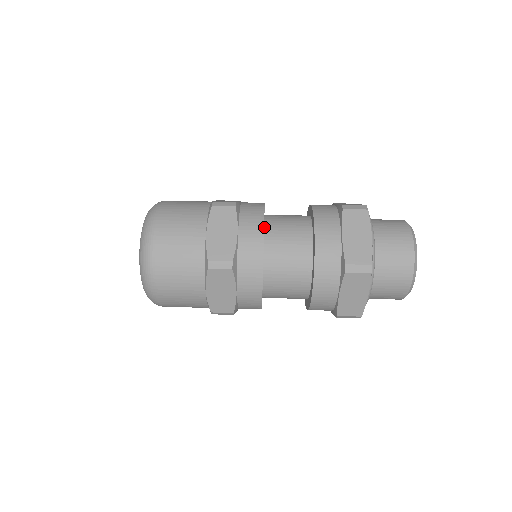
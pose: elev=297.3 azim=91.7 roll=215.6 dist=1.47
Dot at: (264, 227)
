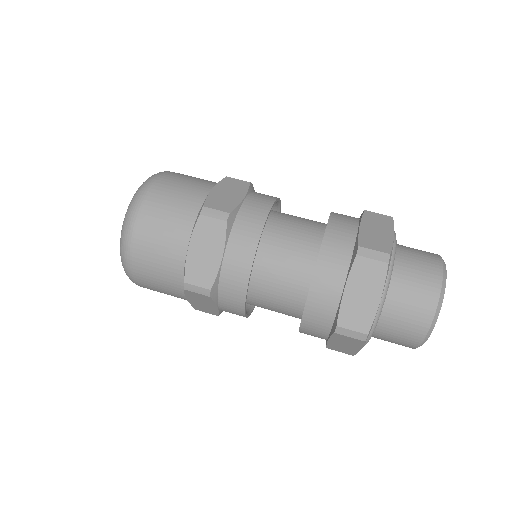
Dot at: (260, 246)
